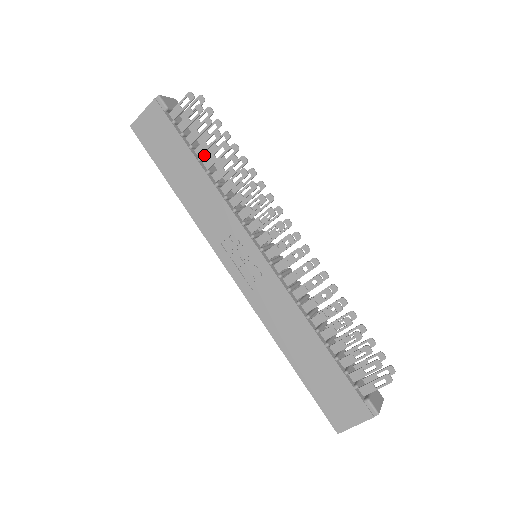
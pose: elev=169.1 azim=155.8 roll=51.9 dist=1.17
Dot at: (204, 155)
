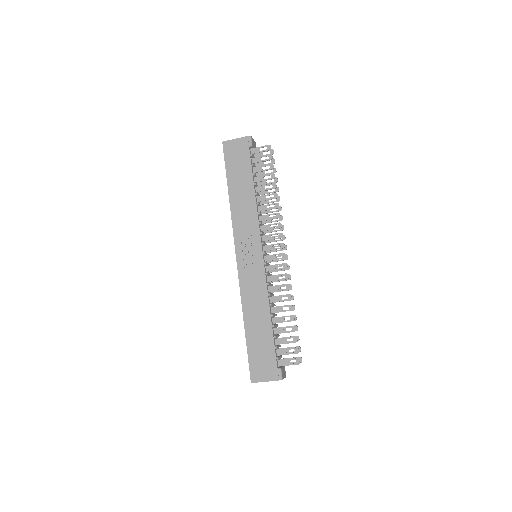
Dot at: (256, 183)
